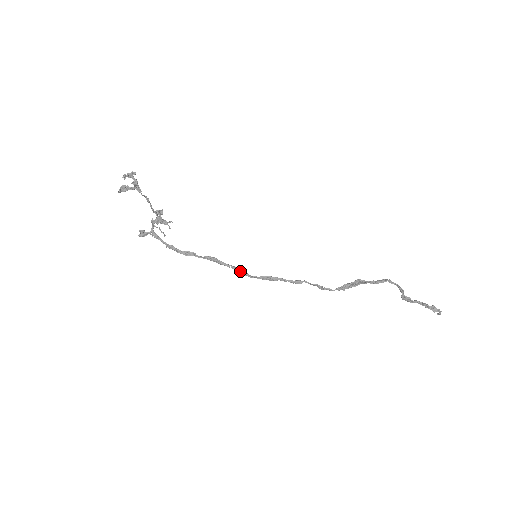
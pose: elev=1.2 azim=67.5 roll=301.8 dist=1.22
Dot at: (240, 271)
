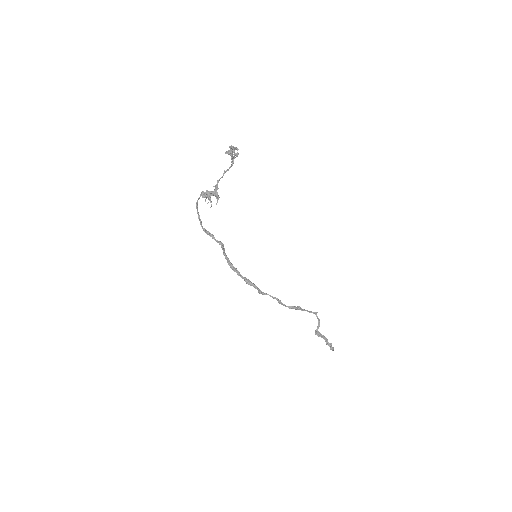
Dot at: (233, 266)
